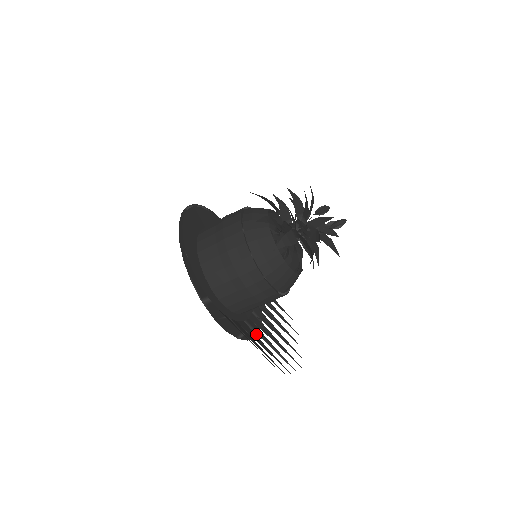
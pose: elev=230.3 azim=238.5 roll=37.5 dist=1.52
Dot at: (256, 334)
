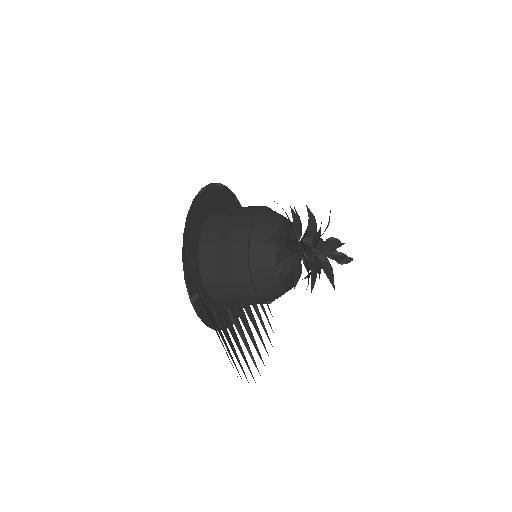
Dot at: occluded
